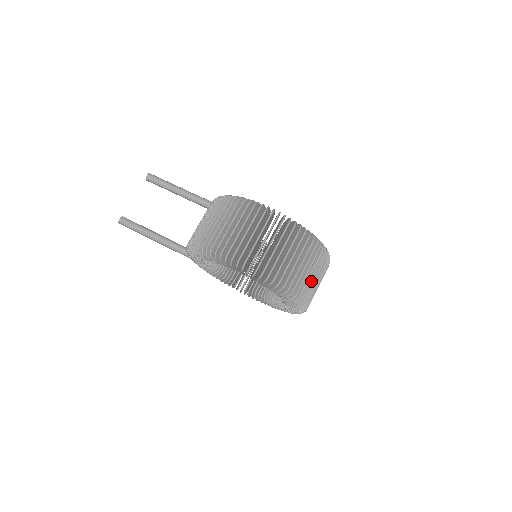
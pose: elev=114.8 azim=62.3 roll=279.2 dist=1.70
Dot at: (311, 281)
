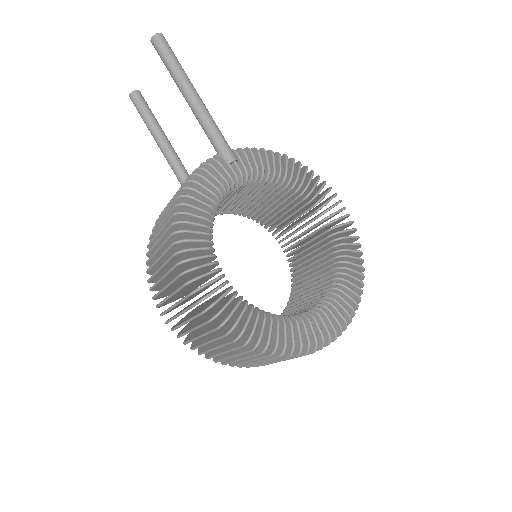
Dot at: (269, 363)
